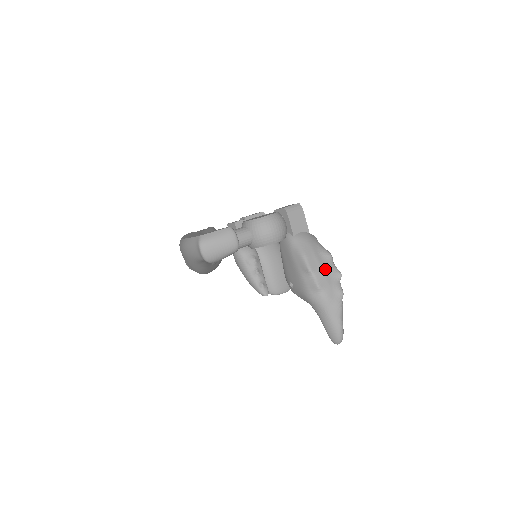
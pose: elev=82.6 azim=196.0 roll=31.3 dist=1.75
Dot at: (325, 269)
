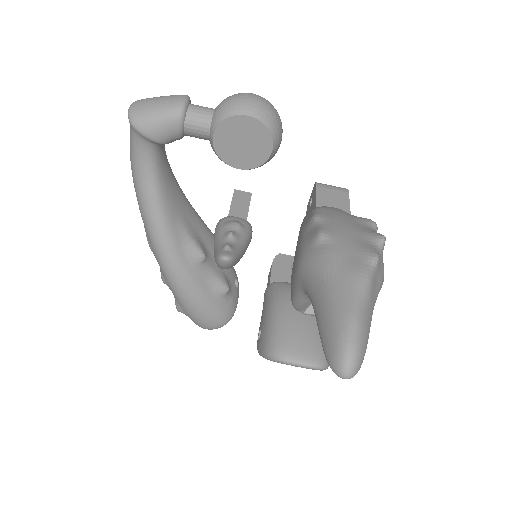
Dot at: (350, 225)
